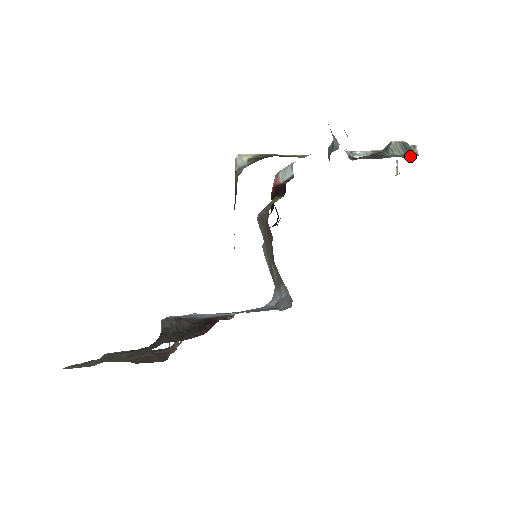
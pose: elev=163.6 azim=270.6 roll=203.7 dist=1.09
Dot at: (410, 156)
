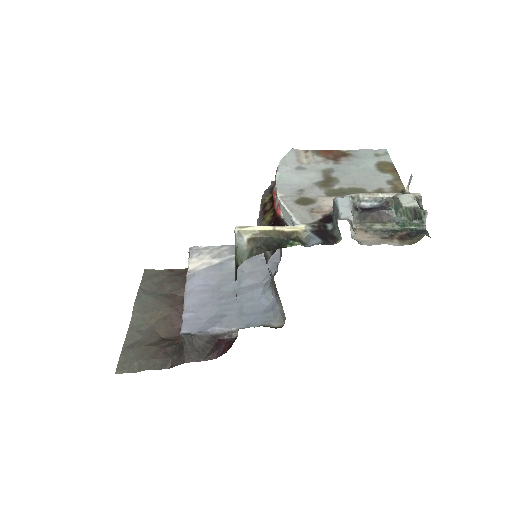
Dot at: (417, 222)
